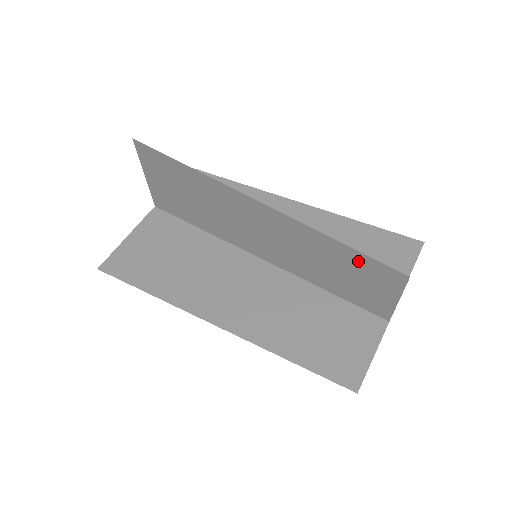
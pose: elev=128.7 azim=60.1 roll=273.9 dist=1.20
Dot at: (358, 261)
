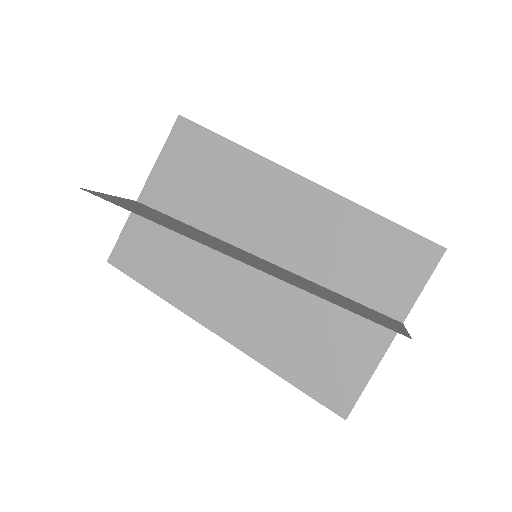
Dot at: occluded
